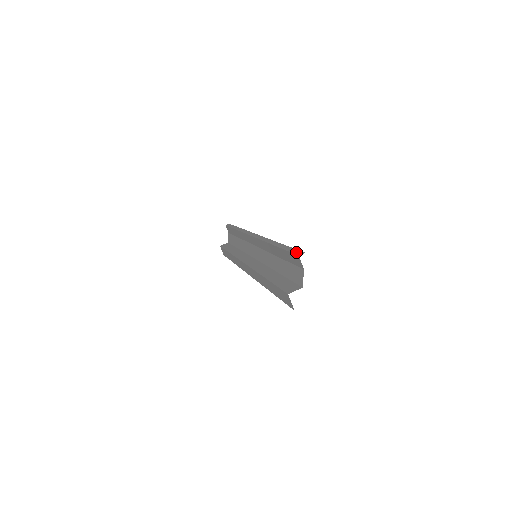
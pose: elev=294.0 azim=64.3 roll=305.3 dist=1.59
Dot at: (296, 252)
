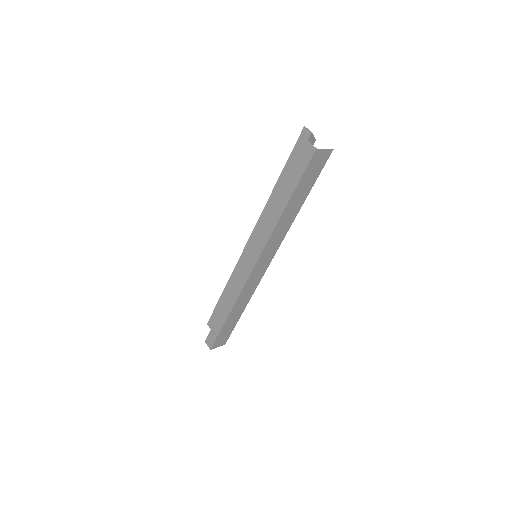
Dot at: (300, 136)
